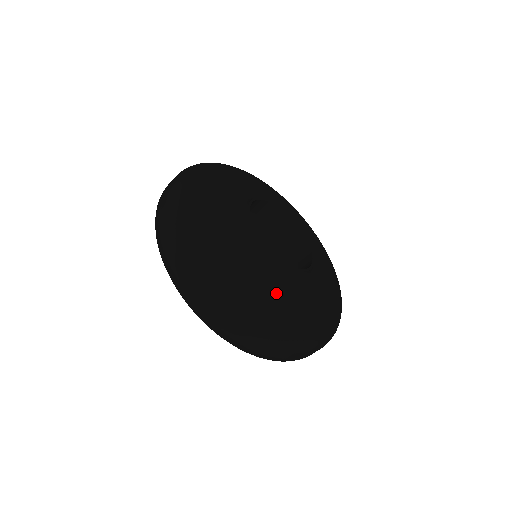
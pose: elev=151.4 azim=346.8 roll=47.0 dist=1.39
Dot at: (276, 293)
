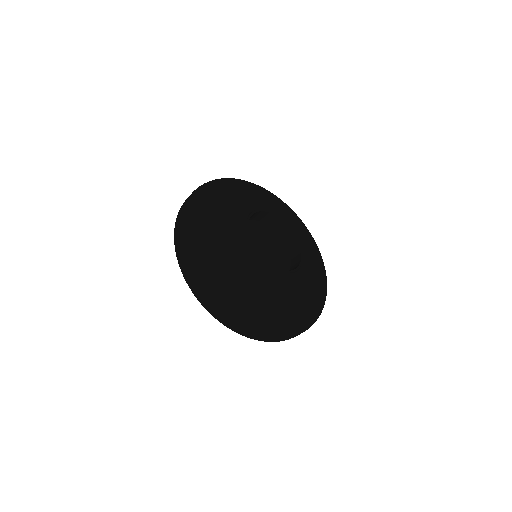
Dot at: (225, 248)
